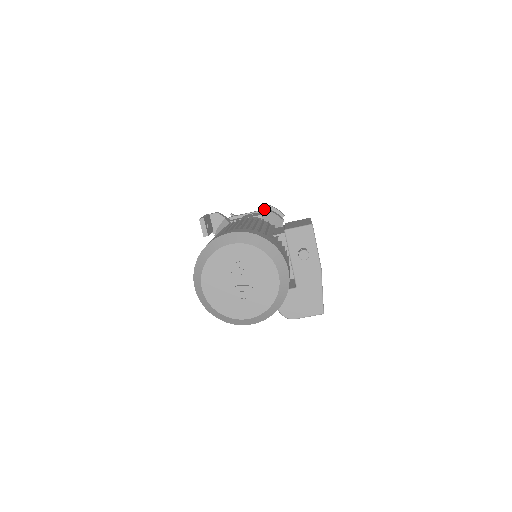
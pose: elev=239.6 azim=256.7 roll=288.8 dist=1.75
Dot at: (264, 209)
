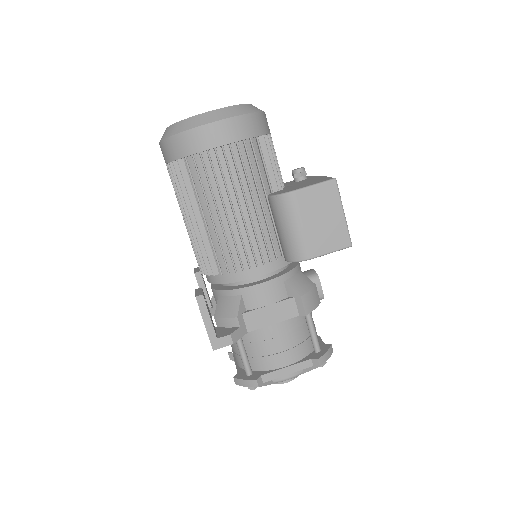
Dot at: occluded
